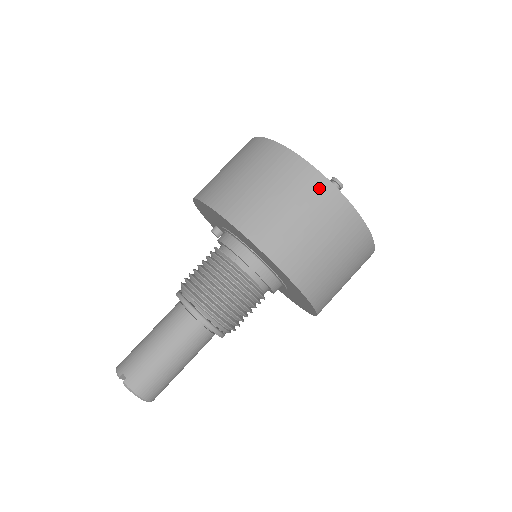
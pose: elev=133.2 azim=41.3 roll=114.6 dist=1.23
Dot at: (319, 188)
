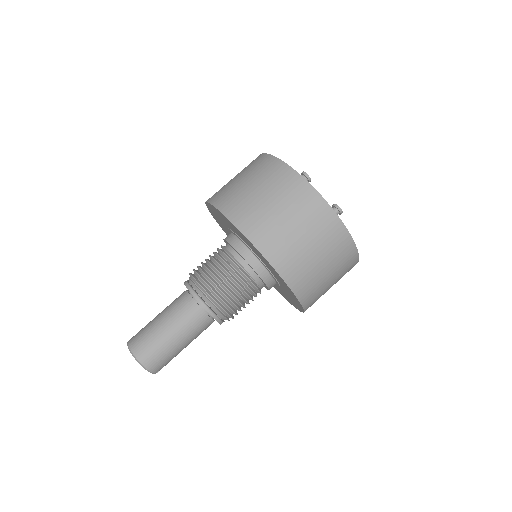
Dot at: (257, 160)
